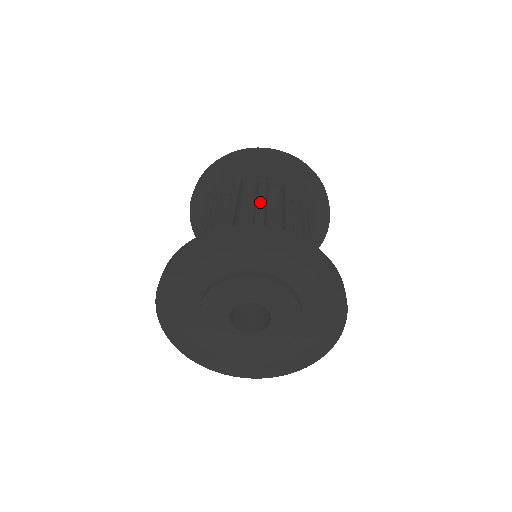
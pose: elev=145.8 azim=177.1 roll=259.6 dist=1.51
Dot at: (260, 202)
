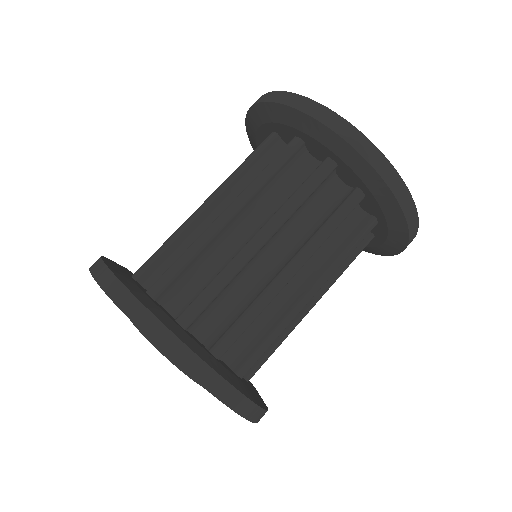
Dot at: (317, 290)
